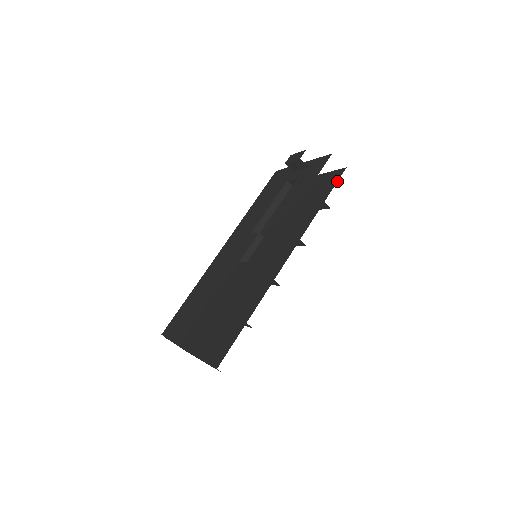
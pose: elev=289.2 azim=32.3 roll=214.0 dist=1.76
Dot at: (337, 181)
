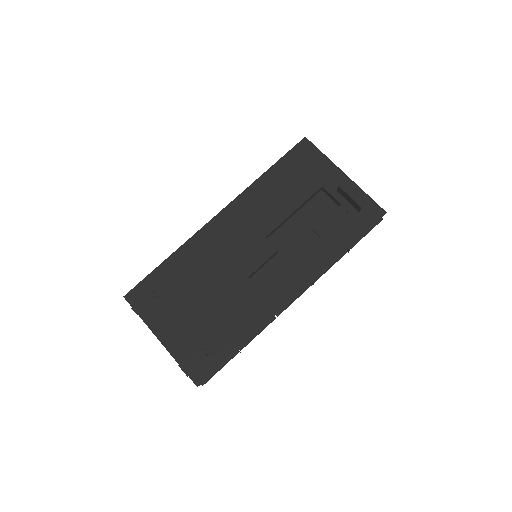
Dot at: occluded
